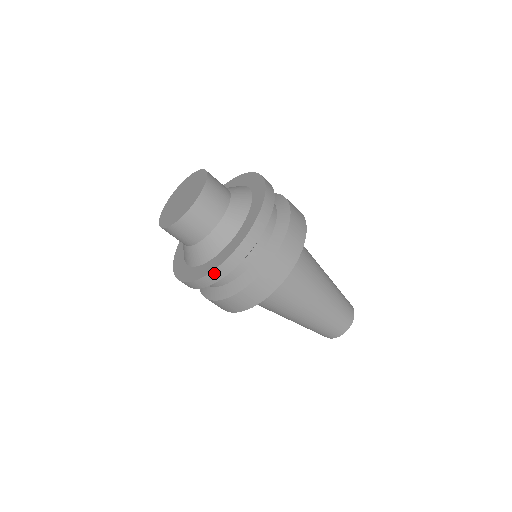
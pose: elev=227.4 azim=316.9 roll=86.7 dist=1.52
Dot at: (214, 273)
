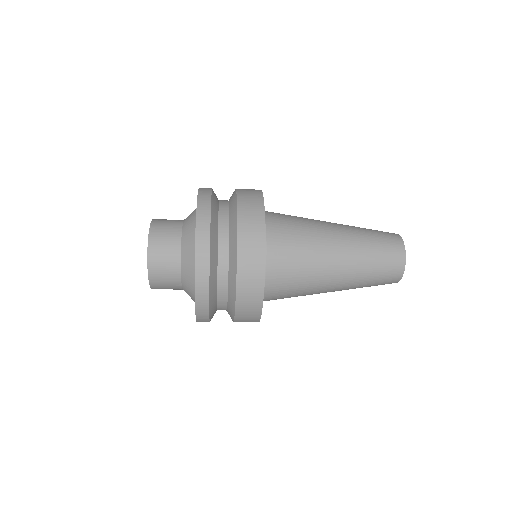
Dot at: occluded
